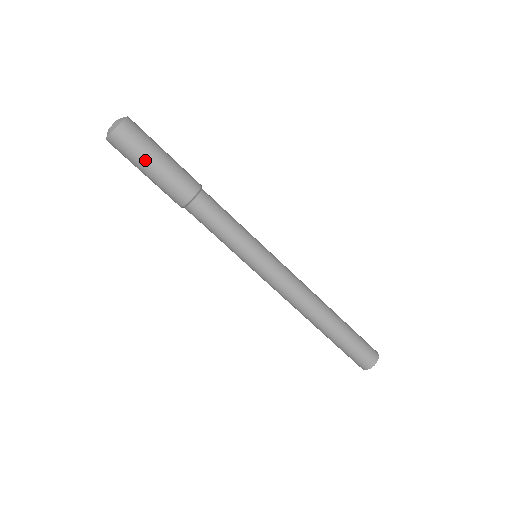
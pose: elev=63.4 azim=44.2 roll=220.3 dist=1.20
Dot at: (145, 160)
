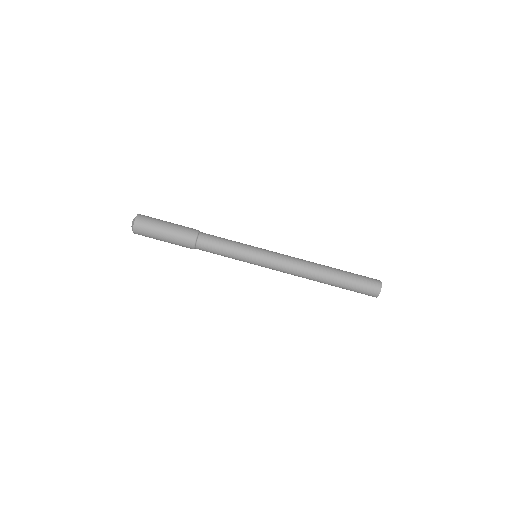
Dot at: (158, 235)
